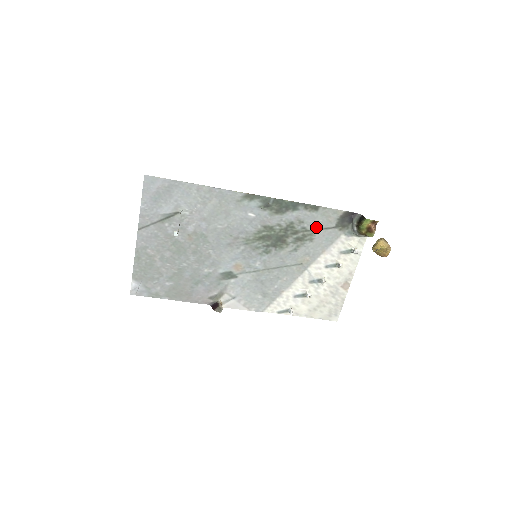
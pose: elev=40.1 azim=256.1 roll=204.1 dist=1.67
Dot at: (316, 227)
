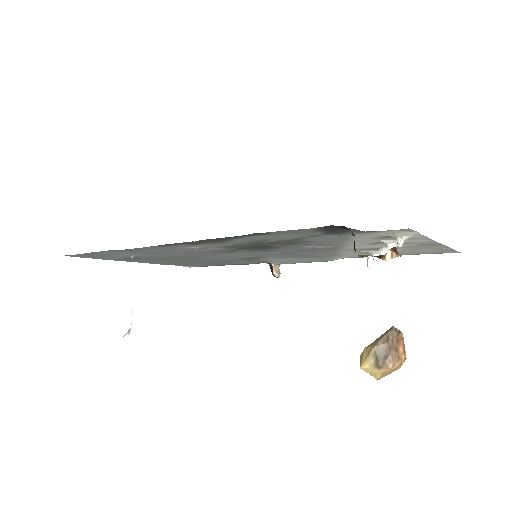
Dot at: (295, 237)
